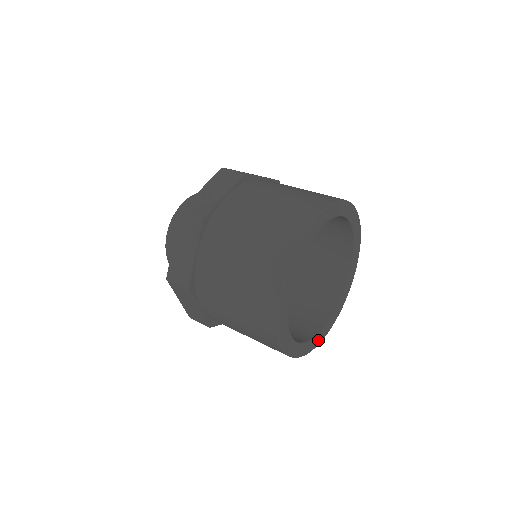
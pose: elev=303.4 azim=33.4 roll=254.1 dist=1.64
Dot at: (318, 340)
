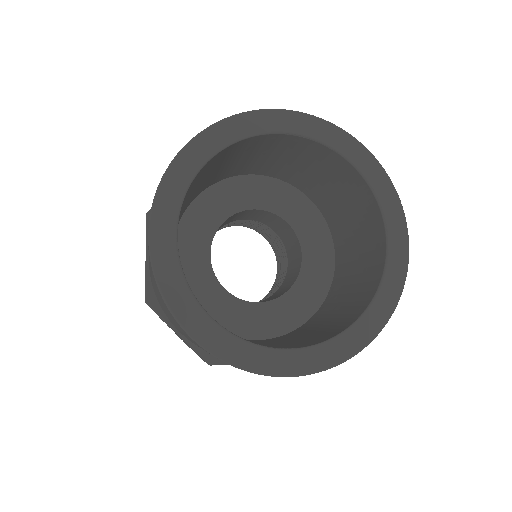
Dot at: (333, 354)
